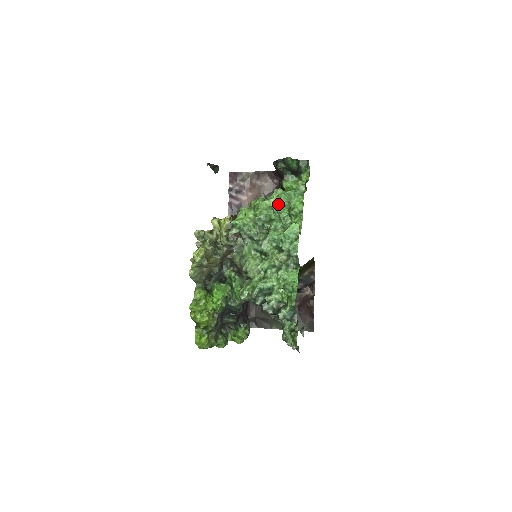
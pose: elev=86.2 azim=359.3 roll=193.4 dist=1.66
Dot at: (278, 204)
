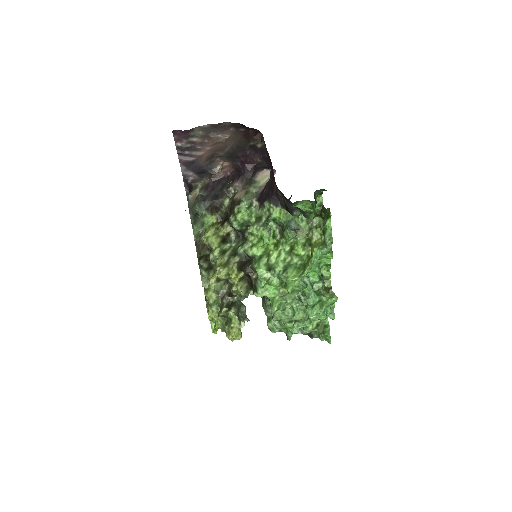
Dot at: occluded
